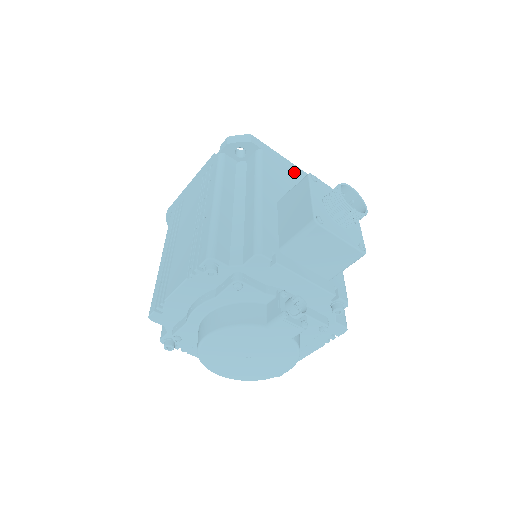
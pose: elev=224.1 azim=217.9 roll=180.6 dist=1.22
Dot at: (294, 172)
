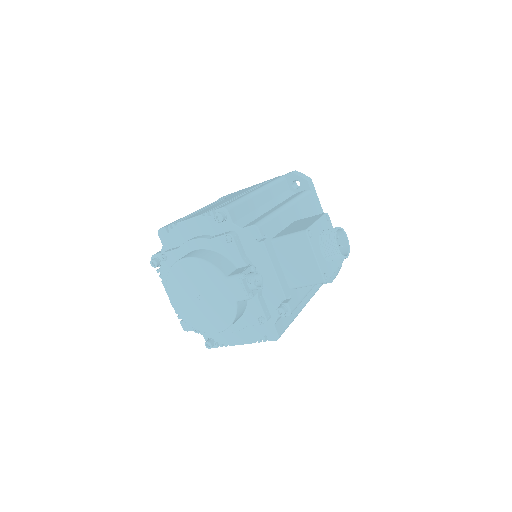
Dot at: occluded
